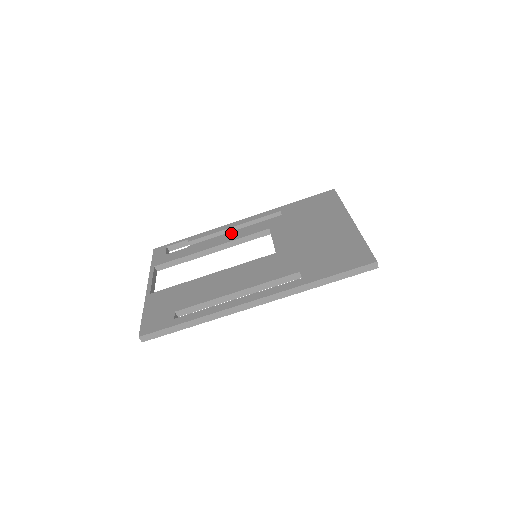
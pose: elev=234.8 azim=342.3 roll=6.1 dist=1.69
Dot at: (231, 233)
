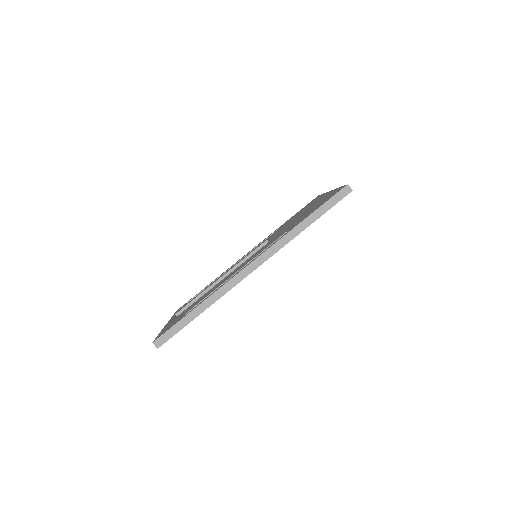
Dot at: (237, 262)
